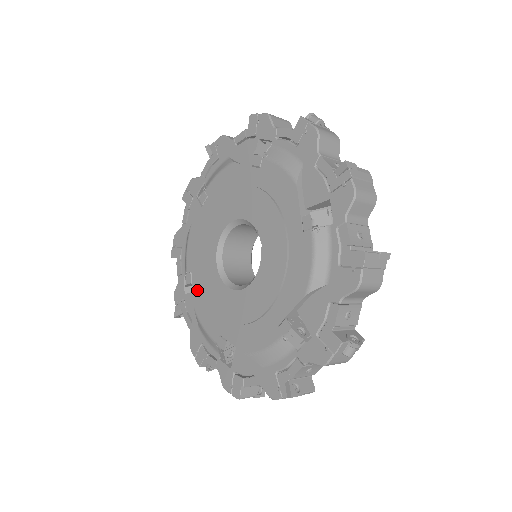
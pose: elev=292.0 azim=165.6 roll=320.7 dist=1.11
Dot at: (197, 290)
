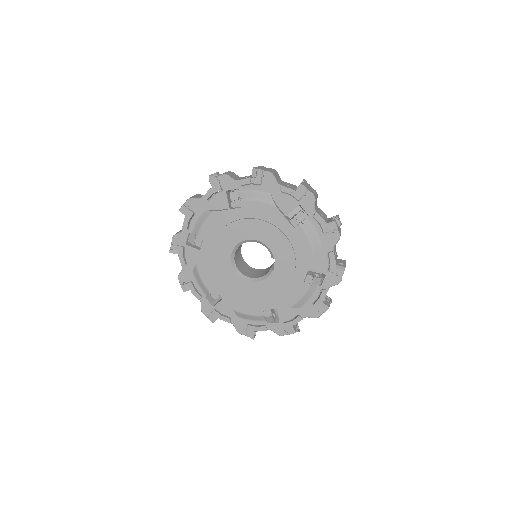
Dot at: (204, 255)
